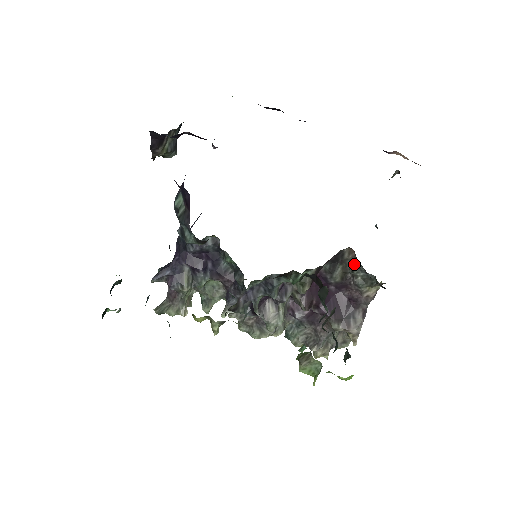
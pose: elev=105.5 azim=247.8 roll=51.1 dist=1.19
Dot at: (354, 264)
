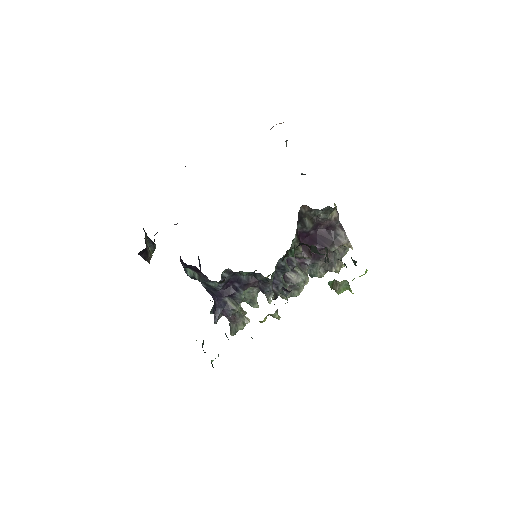
Dot at: (312, 211)
